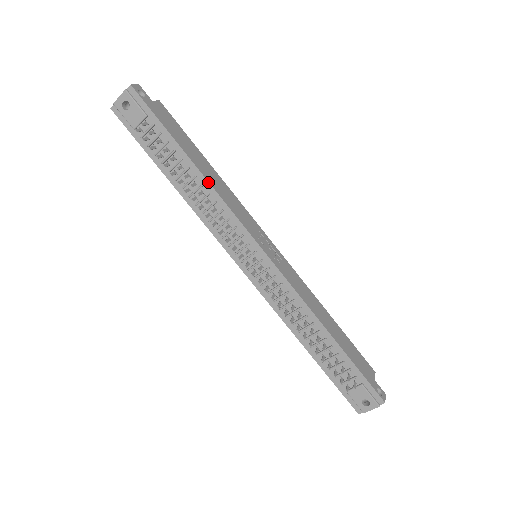
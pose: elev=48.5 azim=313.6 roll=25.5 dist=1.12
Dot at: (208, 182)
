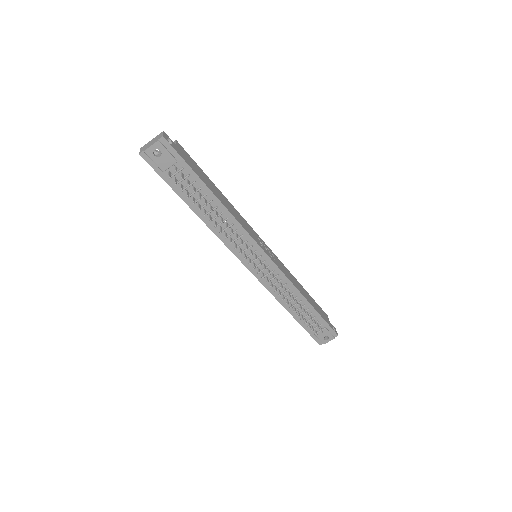
Dot at: (228, 210)
